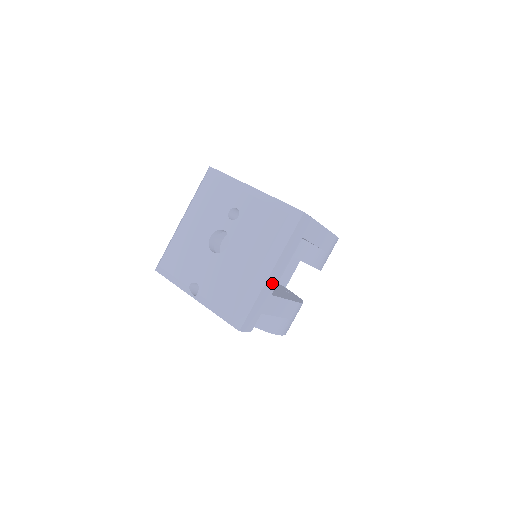
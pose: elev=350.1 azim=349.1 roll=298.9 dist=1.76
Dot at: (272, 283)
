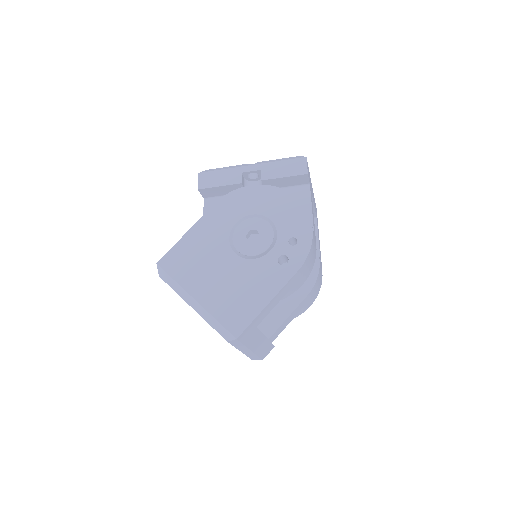
Dot at: (260, 344)
